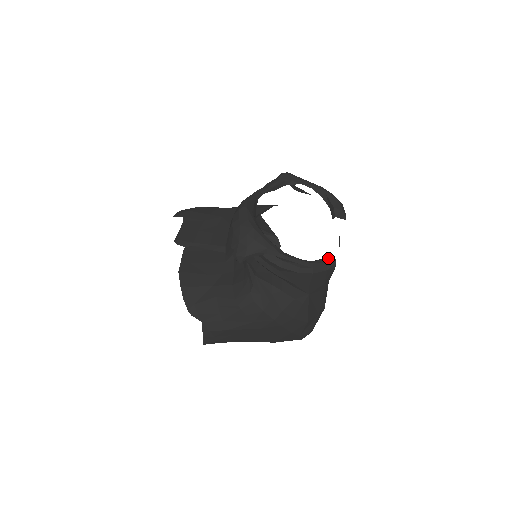
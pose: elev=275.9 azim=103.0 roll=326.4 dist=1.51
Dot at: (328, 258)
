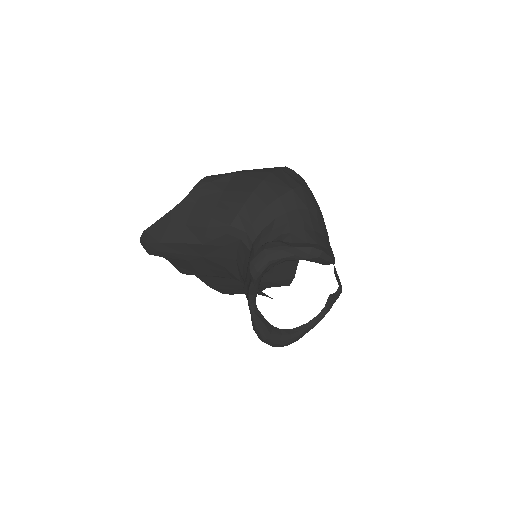
Dot at: (336, 296)
